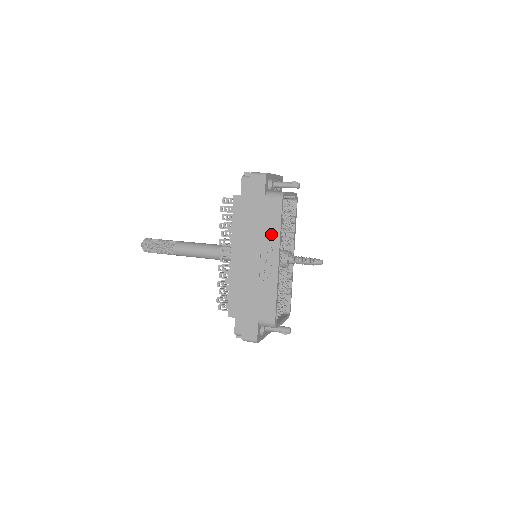
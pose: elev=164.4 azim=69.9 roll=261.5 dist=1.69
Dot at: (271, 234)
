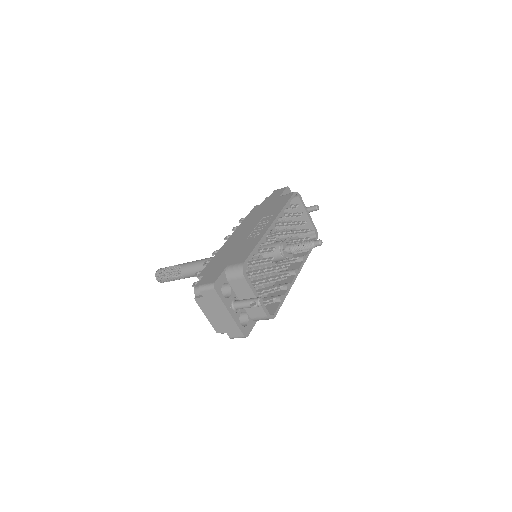
Dot at: (274, 211)
